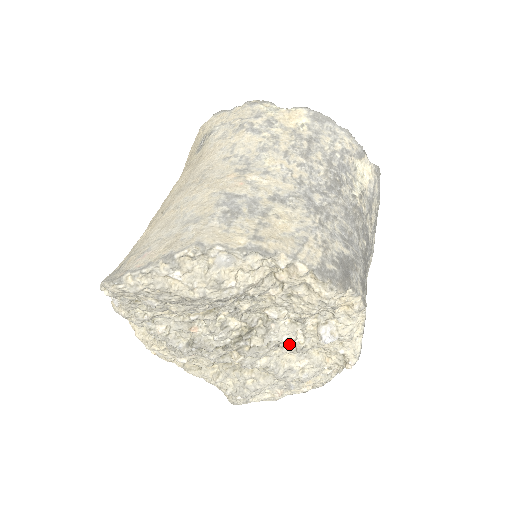
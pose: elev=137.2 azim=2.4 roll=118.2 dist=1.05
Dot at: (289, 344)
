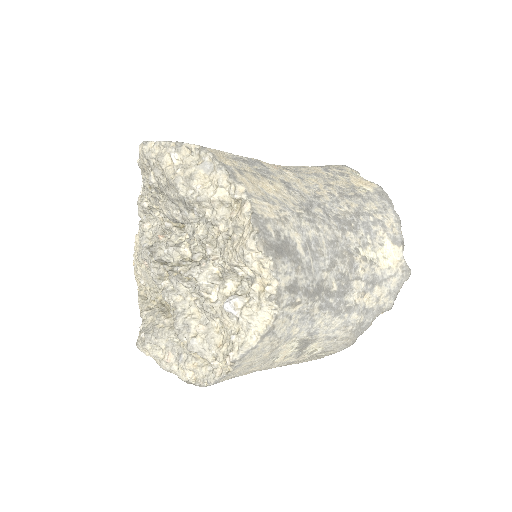
Dot at: (202, 292)
